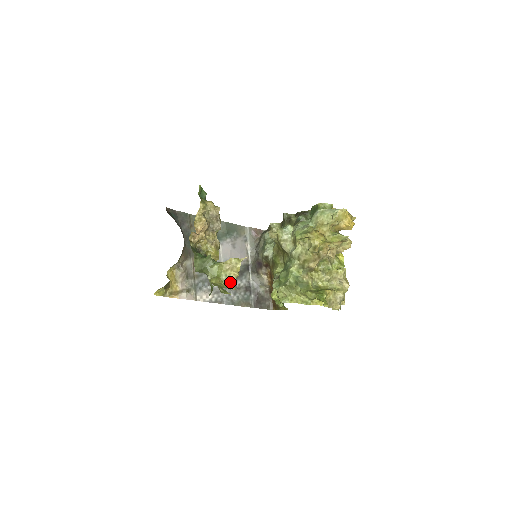
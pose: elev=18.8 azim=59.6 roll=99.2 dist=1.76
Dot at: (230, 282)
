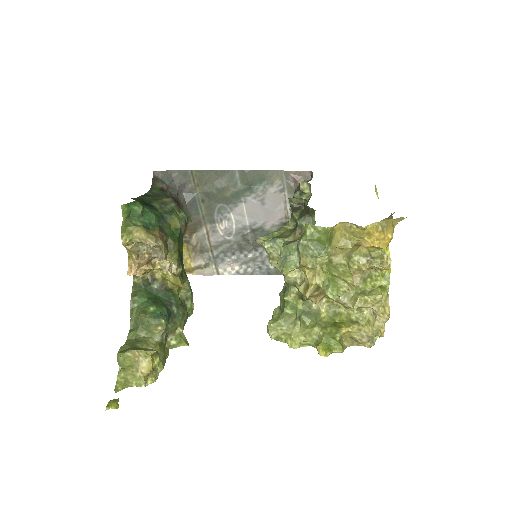
Dot at: (140, 379)
